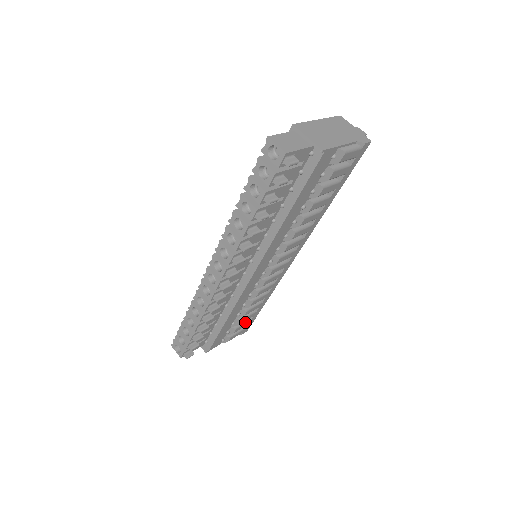
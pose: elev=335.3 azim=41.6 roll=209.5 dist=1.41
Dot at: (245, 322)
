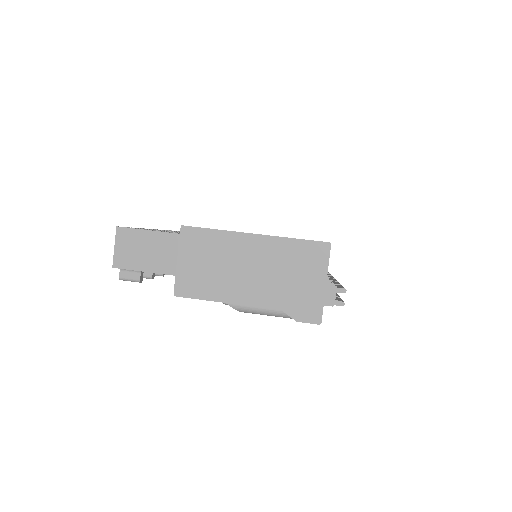
Dot at: occluded
